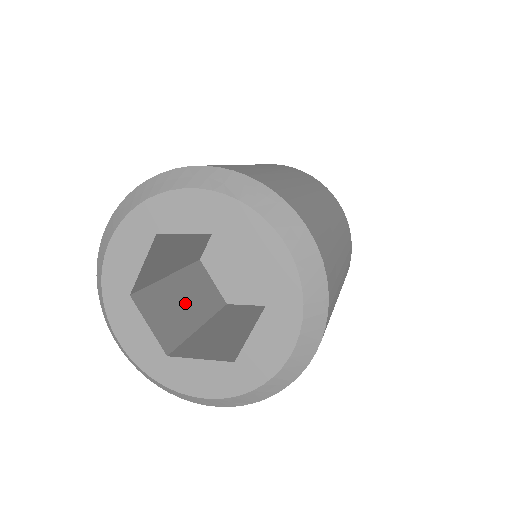
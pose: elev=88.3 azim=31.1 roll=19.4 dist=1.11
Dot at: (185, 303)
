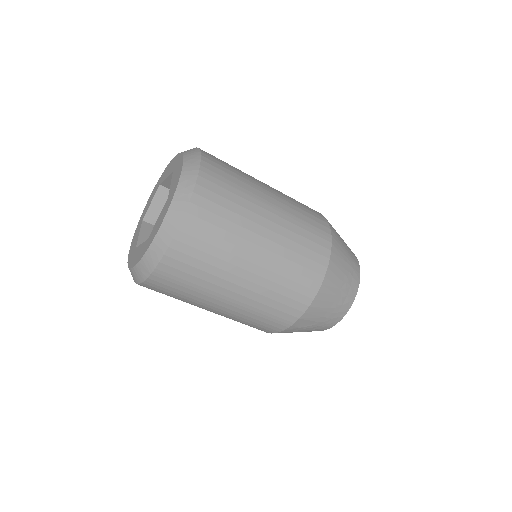
Dot at: occluded
